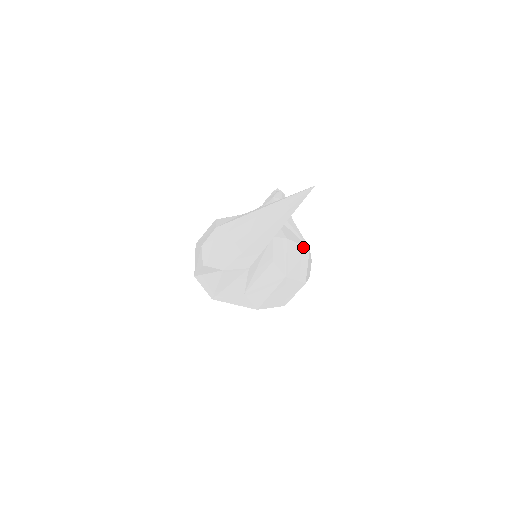
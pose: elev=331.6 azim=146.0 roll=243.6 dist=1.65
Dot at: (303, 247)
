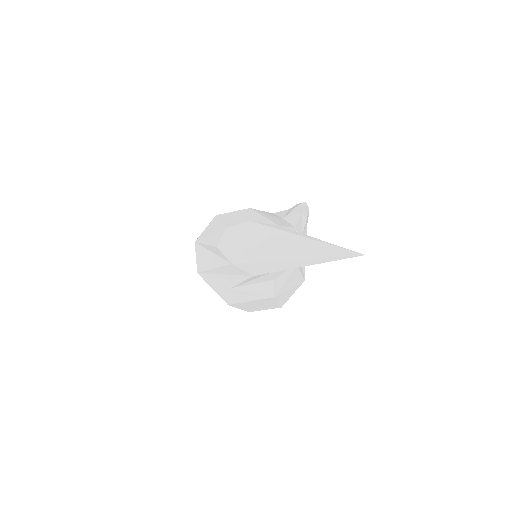
Dot at: (302, 277)
